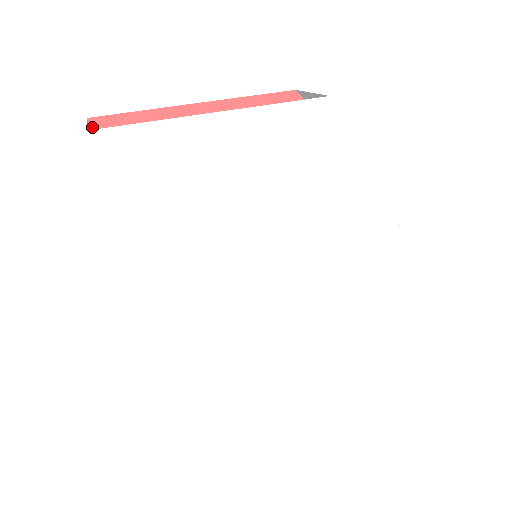
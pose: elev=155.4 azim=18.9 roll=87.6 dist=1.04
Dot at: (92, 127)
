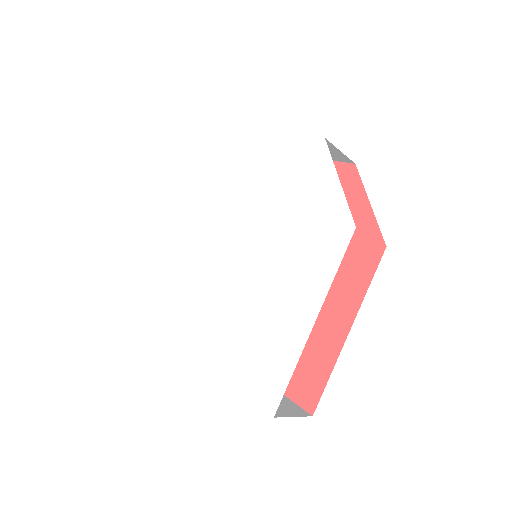
Dot at: occluded
